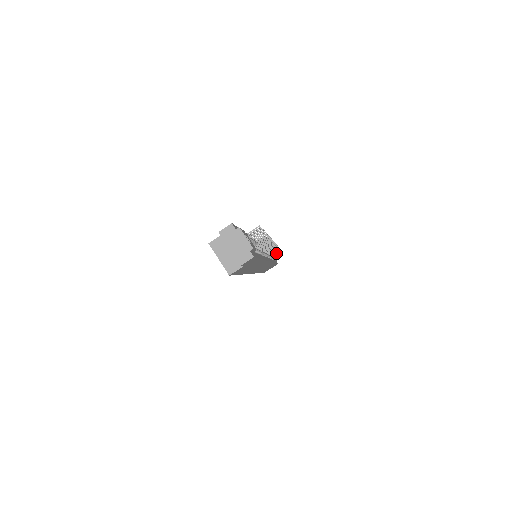
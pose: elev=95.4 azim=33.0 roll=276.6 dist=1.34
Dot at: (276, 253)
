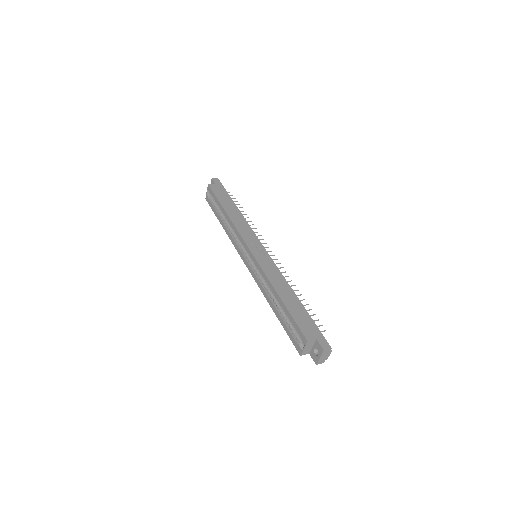
Dot at: occluded
